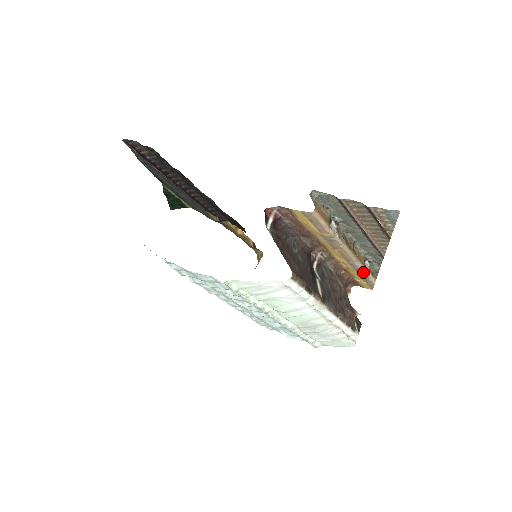
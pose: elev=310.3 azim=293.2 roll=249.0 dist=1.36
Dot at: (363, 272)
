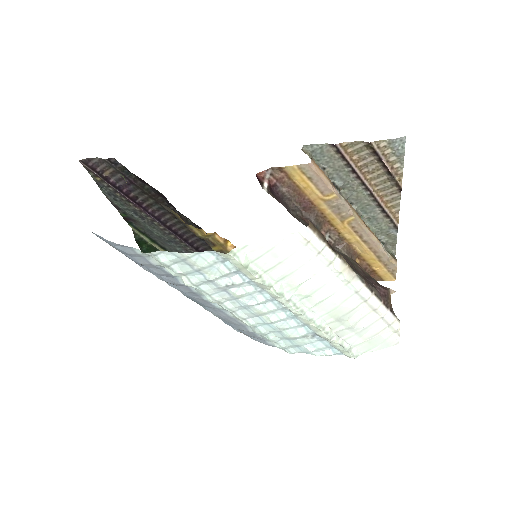
Dot at: (381, 250)
